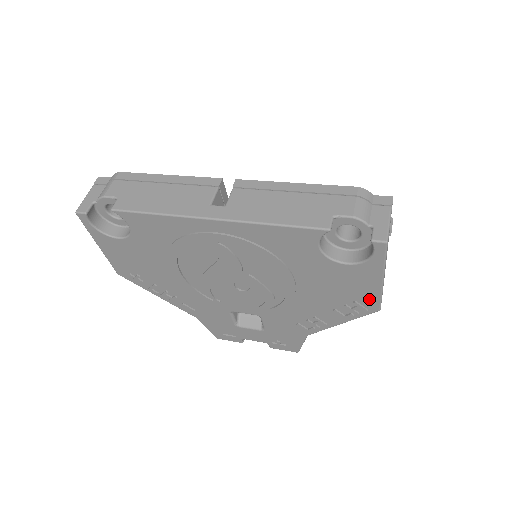
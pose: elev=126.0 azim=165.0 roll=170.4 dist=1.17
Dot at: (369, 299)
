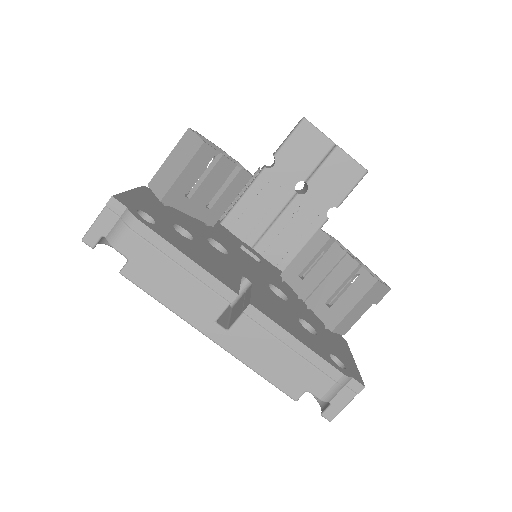
Dot at: occluded
